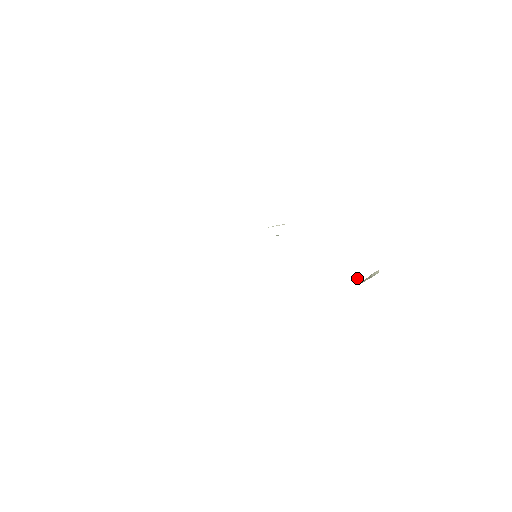
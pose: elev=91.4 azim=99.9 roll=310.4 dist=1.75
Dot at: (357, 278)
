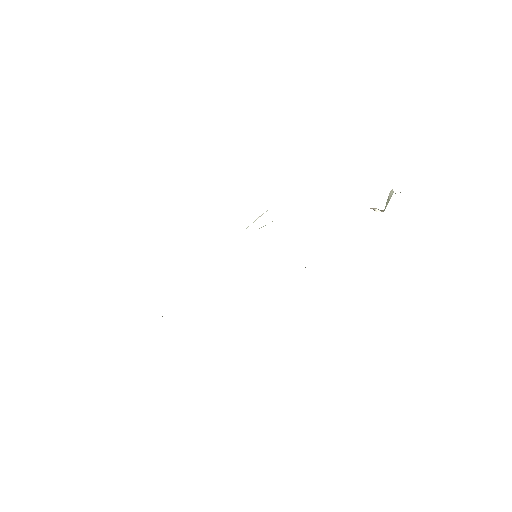
Dot at: (376, 209)
